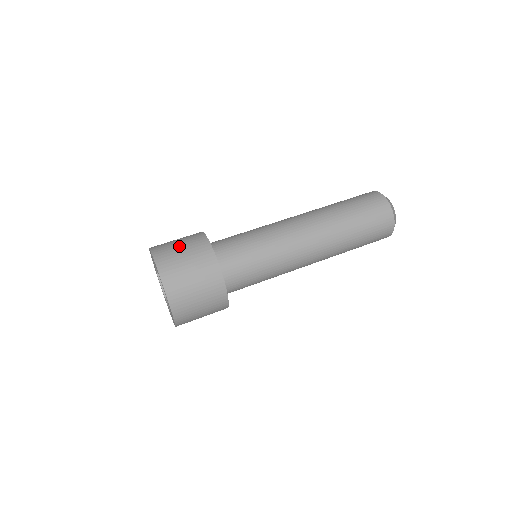
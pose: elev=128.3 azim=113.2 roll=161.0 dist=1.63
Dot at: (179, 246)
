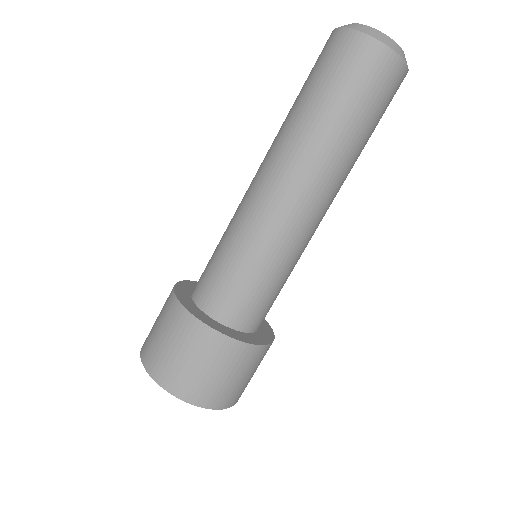
Dot at: (185, 360)
